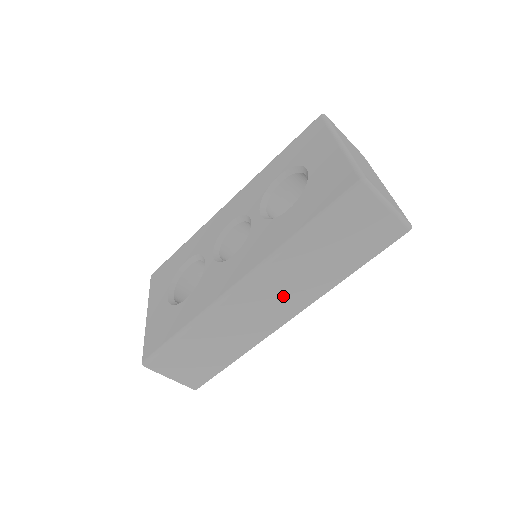
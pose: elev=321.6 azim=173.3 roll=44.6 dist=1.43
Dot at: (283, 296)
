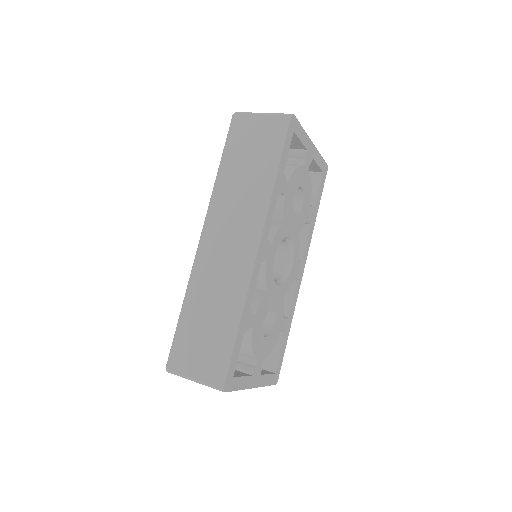
Dot at: (238, 227)
